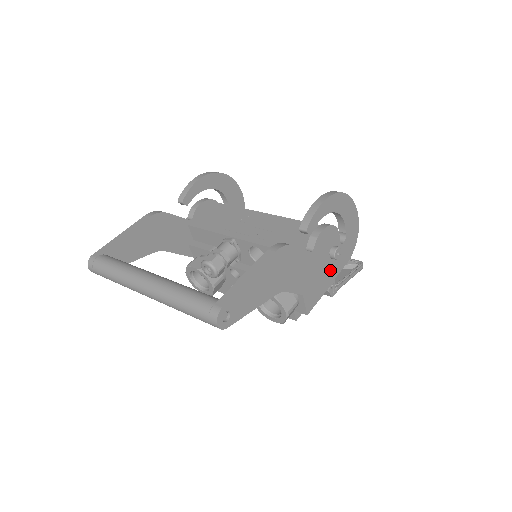
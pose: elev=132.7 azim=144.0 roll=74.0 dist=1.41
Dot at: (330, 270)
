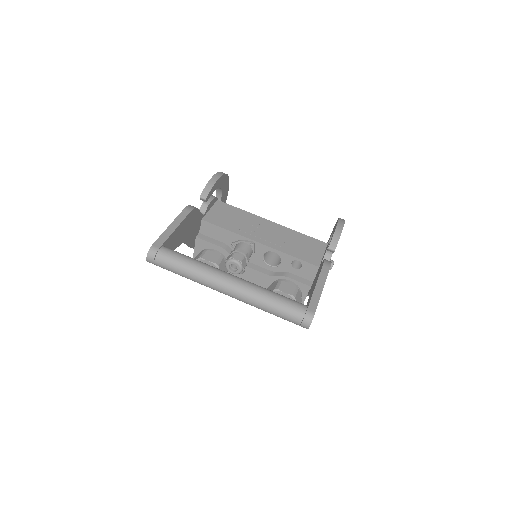
Dot at: occluded
